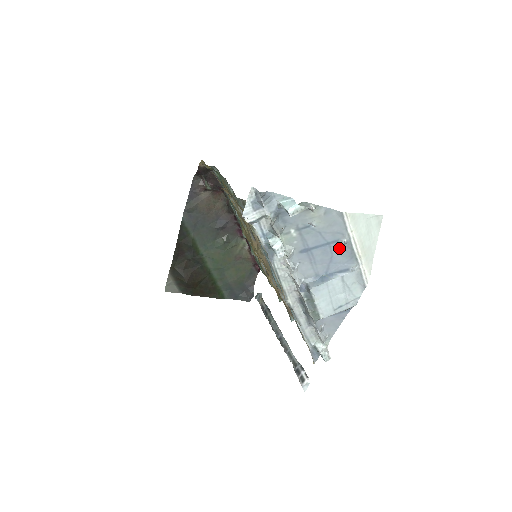
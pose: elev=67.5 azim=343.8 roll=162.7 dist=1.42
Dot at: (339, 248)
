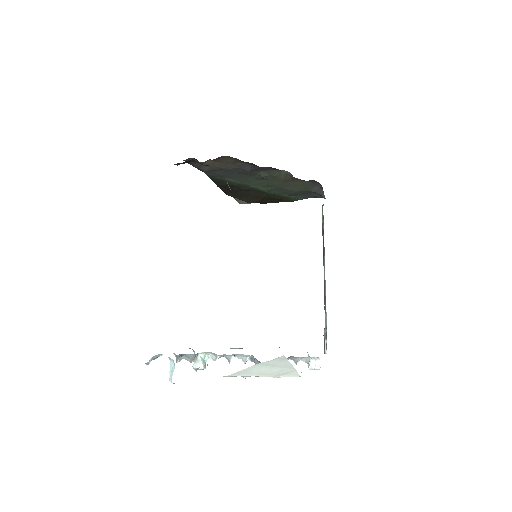
Dot at: occluded
